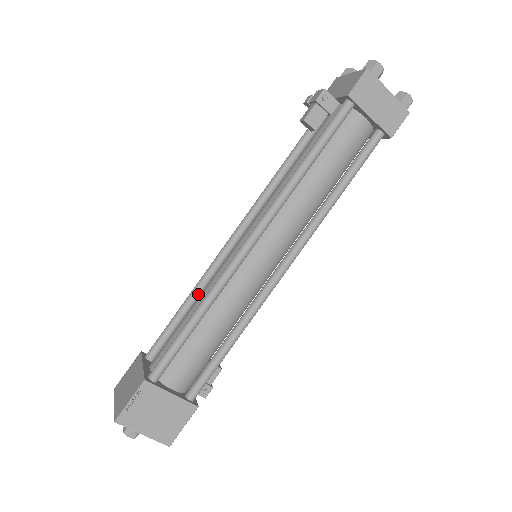
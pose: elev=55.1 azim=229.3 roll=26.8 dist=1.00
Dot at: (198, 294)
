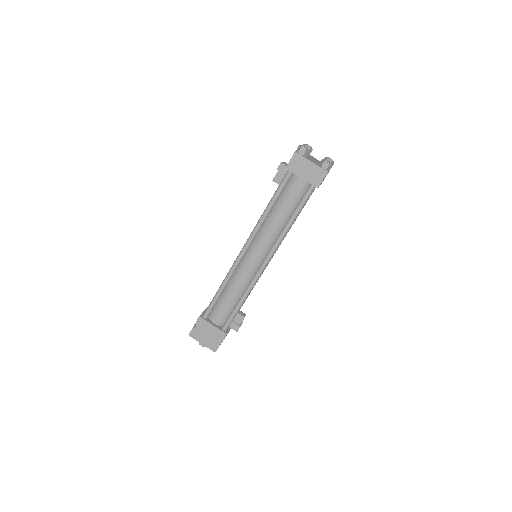
Dot at: occluded
